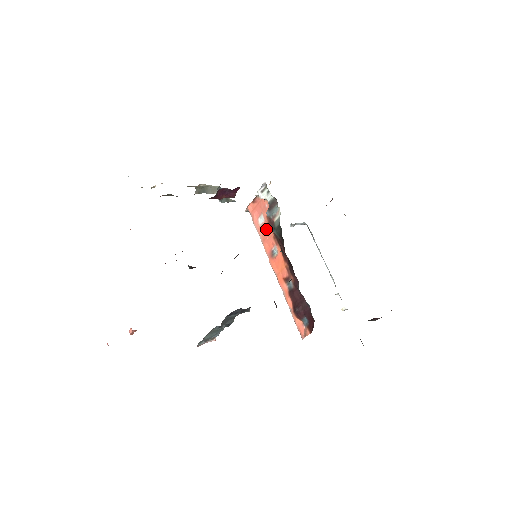
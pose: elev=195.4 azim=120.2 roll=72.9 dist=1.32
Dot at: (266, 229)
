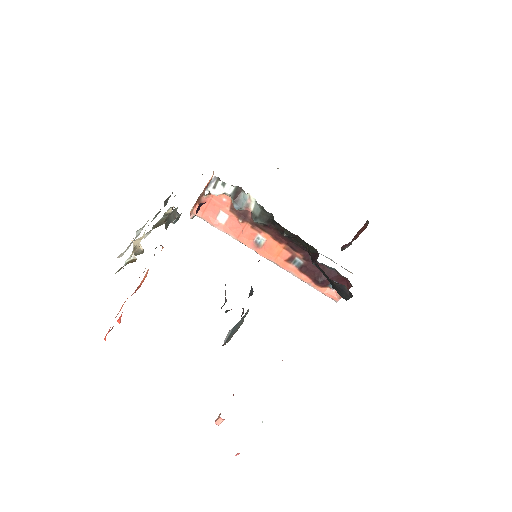
Dot at: (236, 224)
